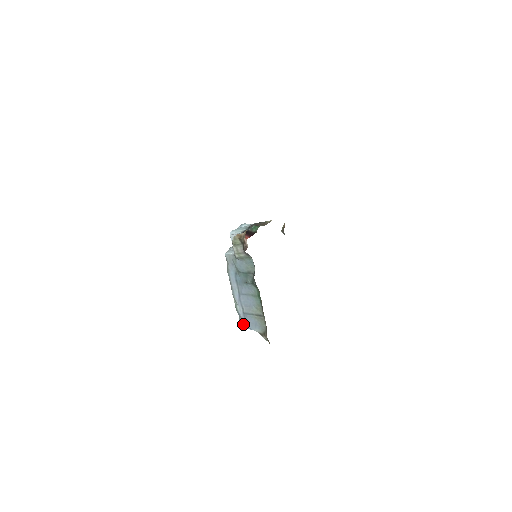
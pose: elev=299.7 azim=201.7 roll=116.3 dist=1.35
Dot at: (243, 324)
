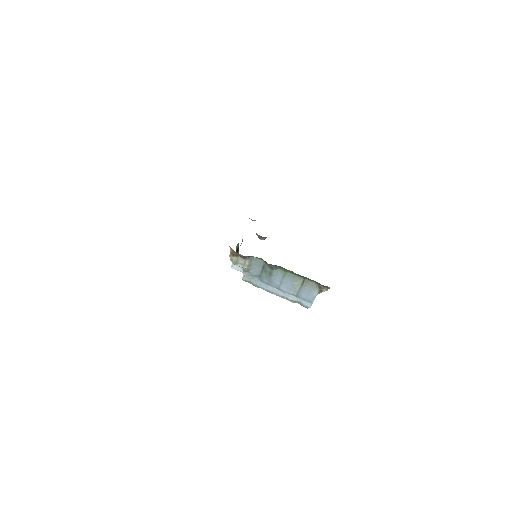
Dot at: (307, 304)
